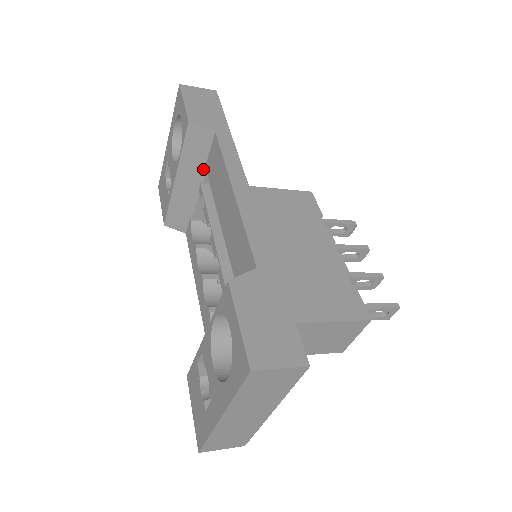
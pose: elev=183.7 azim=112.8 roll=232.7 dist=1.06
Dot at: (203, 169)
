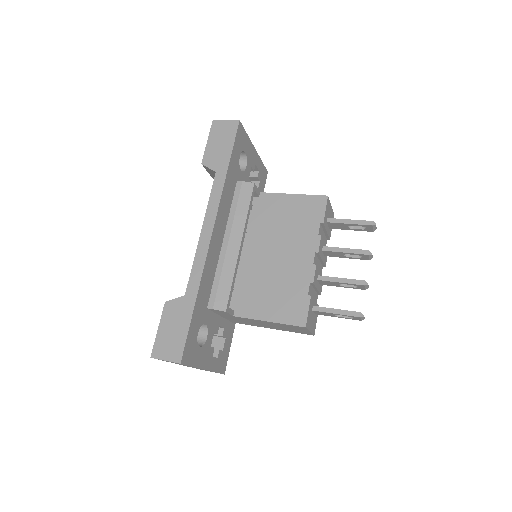
Dot at: occluded
